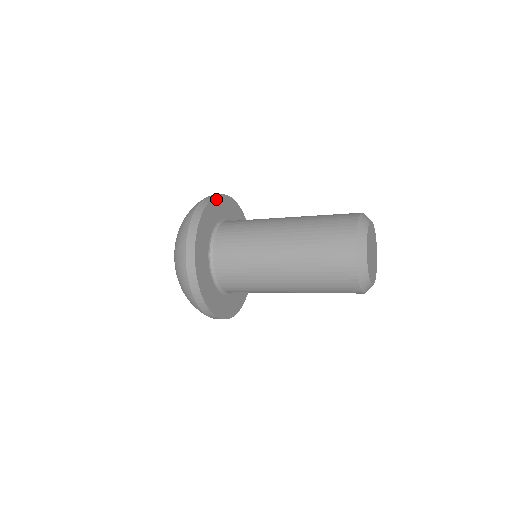
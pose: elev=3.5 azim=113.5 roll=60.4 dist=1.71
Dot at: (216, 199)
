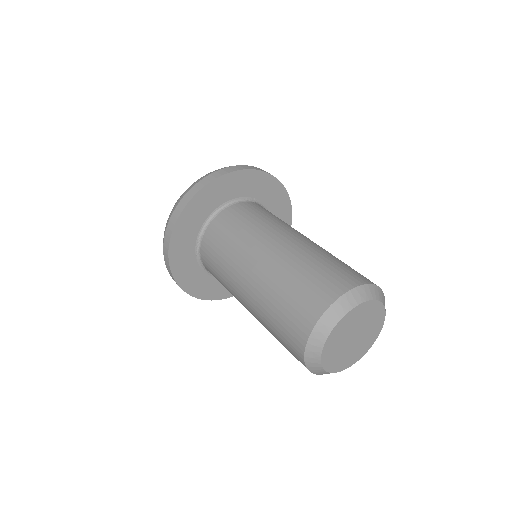
Dot at: (179, 223)
